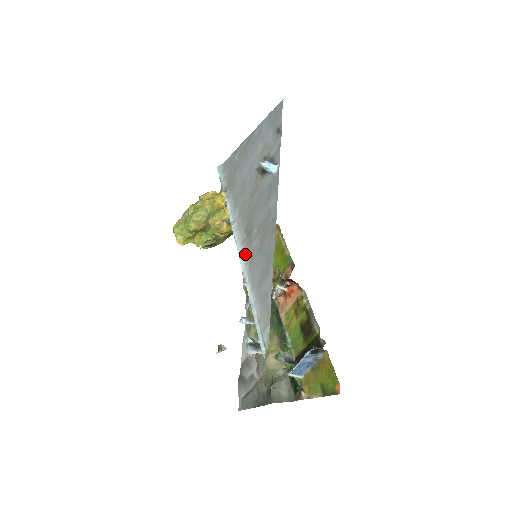
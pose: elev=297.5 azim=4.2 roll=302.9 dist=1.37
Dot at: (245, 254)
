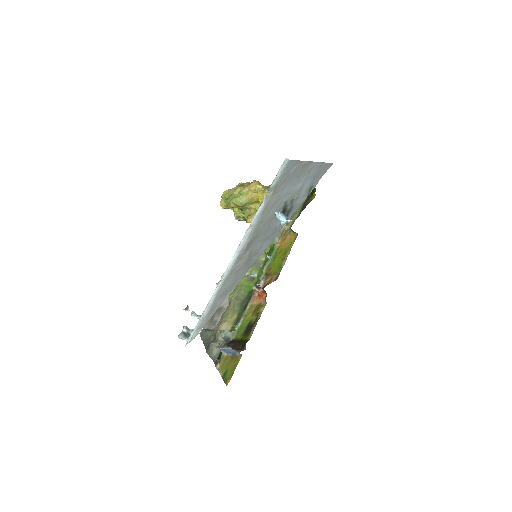
Dot at: (235, 262)
